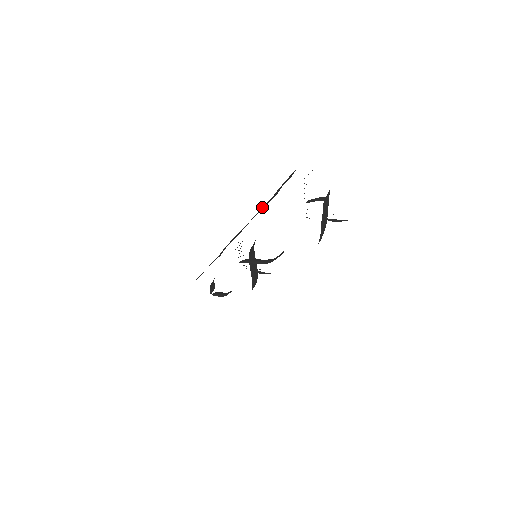
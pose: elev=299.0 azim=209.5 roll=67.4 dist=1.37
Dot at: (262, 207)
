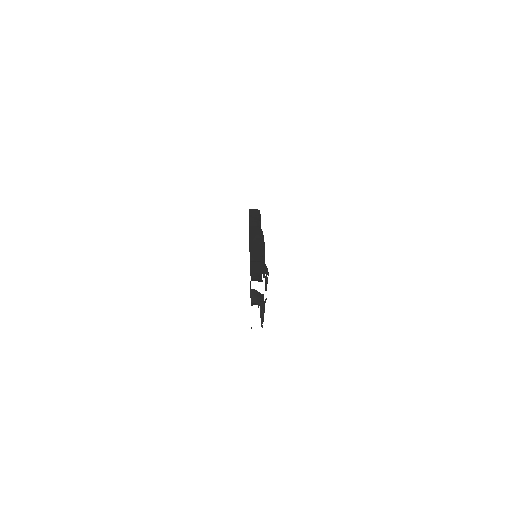
Dot at: (256, 253)
